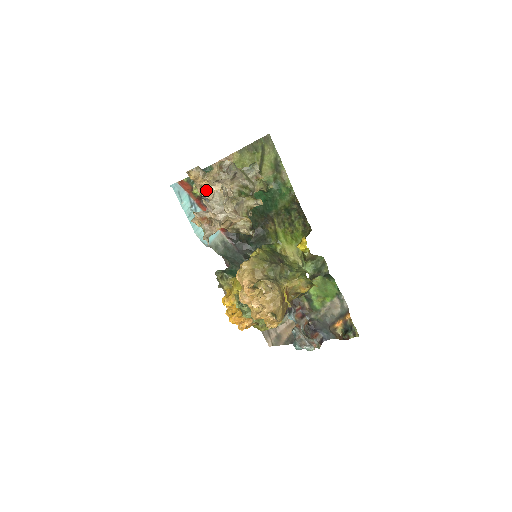
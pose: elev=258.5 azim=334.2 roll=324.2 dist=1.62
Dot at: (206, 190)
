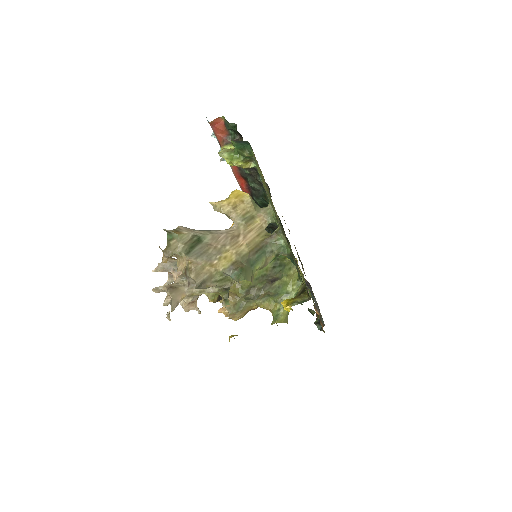
Dot at: occluded
